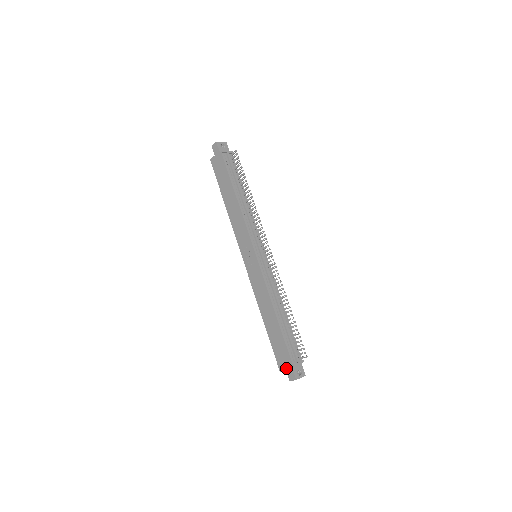
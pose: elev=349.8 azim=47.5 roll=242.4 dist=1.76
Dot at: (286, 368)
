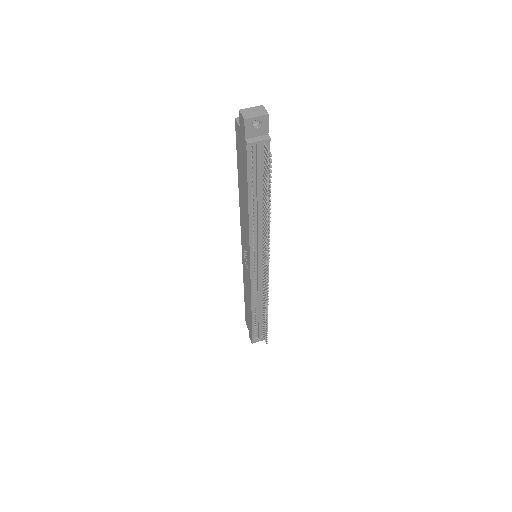
Dot at: (249, 331)
